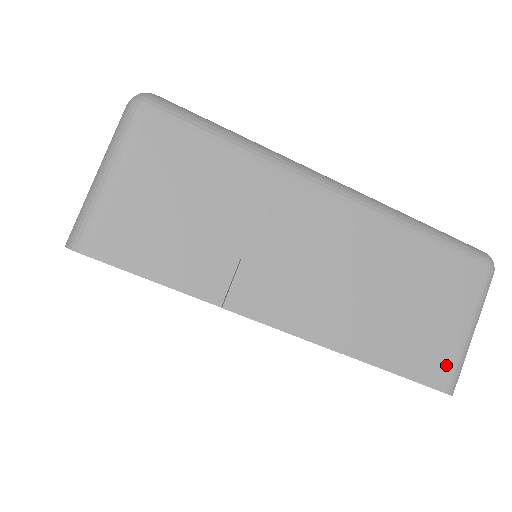
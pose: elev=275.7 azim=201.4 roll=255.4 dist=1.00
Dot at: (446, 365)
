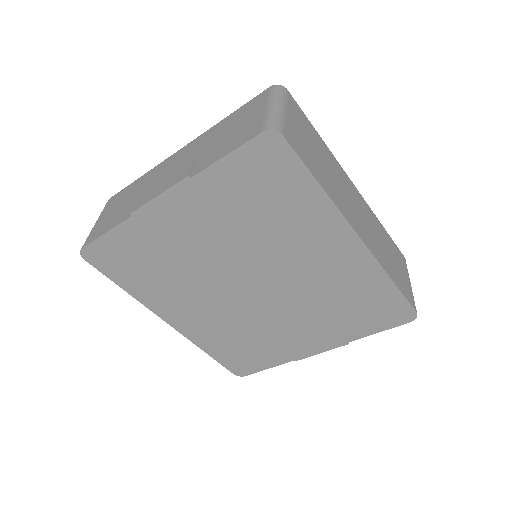
Dot at: (257, 126)
